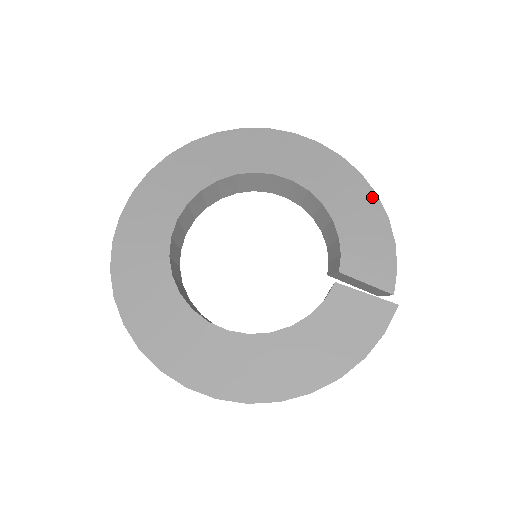
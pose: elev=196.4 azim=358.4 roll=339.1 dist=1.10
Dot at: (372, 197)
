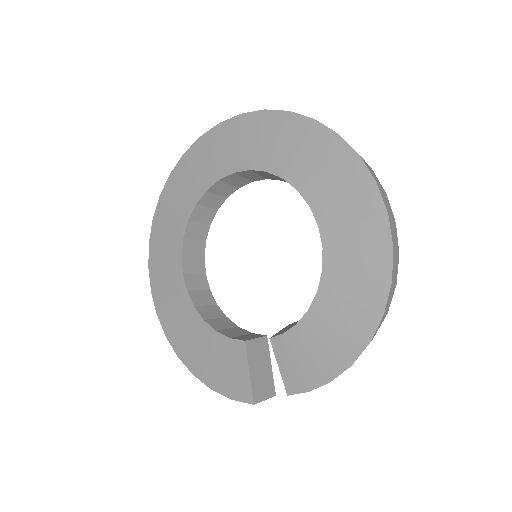
Dot at: (362, 339)
